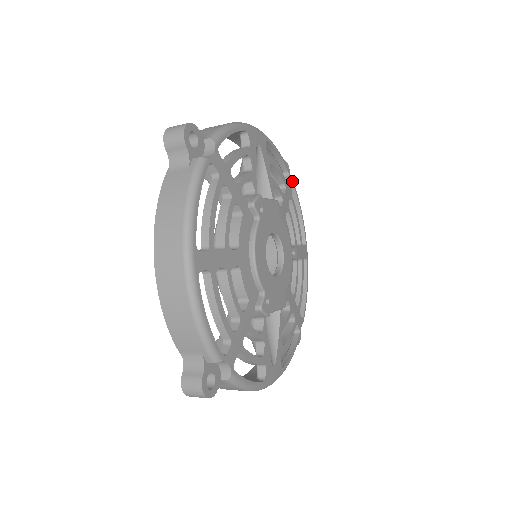
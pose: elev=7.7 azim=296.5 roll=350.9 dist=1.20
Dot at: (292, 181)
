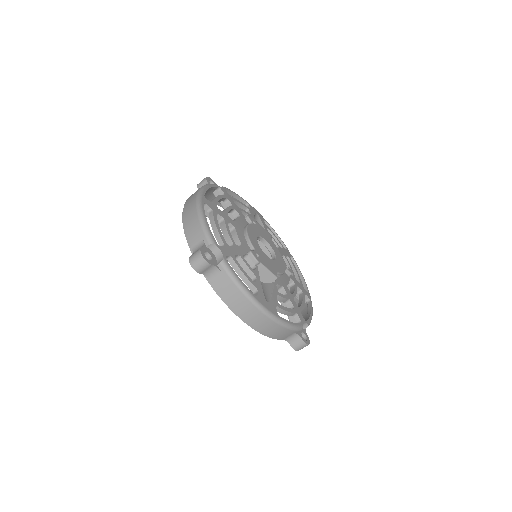
Dot at: (291, 255)
